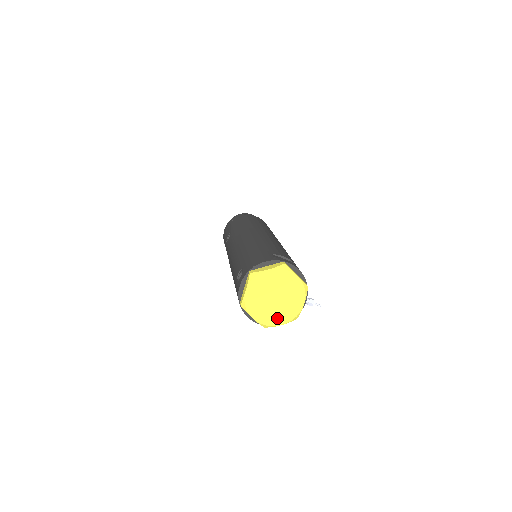
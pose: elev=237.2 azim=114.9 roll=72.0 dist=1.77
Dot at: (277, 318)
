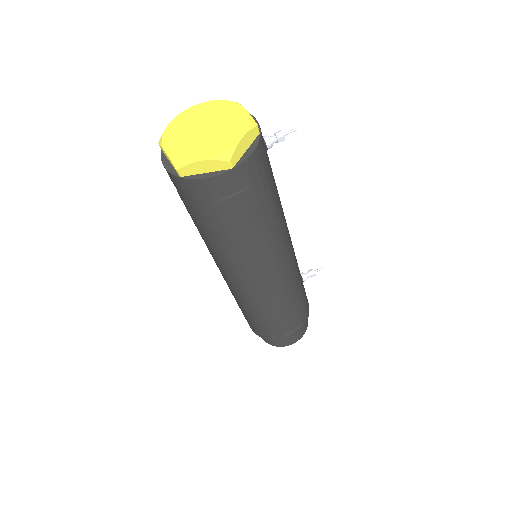
Dot at: (229, 138)
